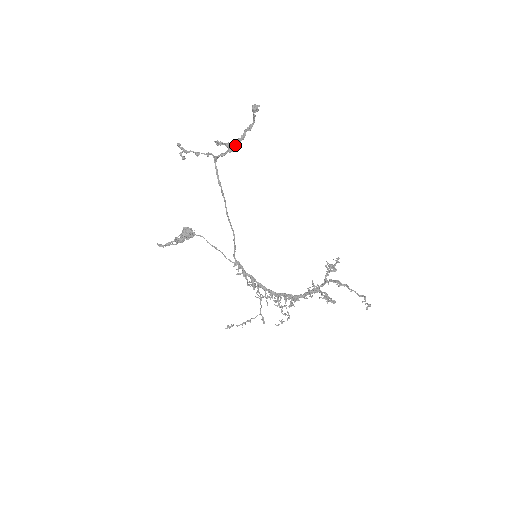
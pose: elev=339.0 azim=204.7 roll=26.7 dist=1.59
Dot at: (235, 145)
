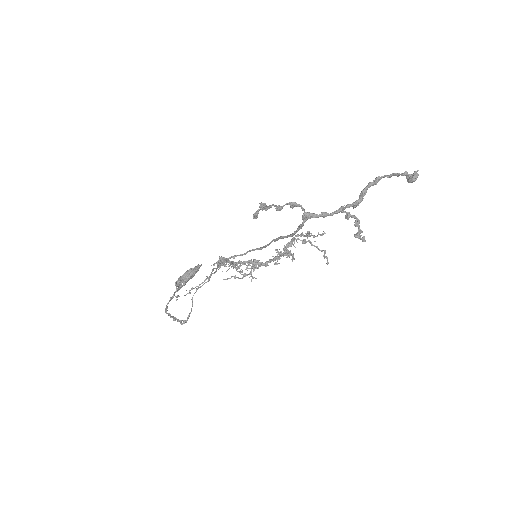
Dot at: occluded
